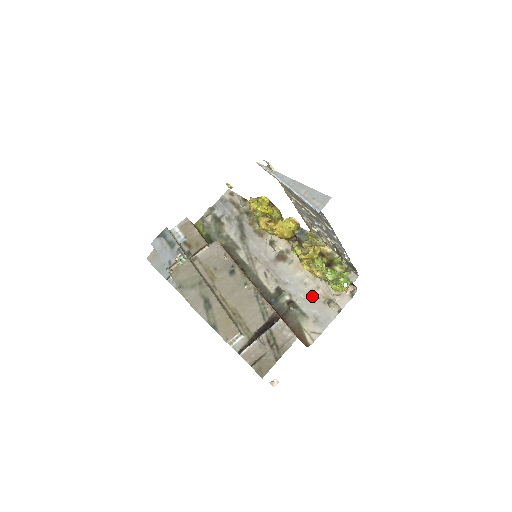
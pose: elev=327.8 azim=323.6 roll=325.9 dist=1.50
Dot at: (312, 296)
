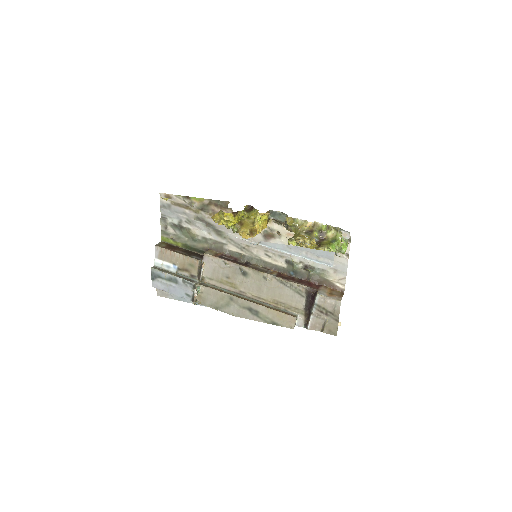
Dot at: occluded
